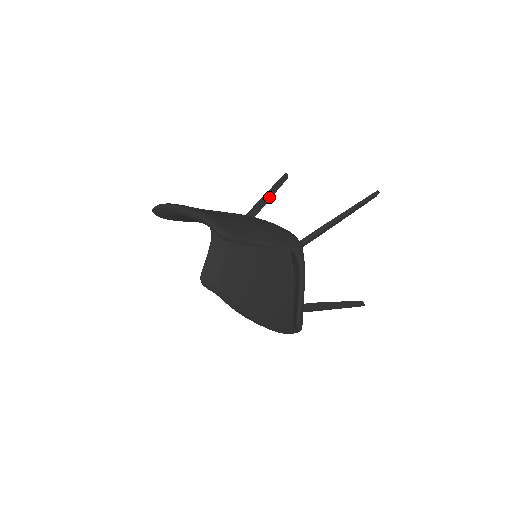
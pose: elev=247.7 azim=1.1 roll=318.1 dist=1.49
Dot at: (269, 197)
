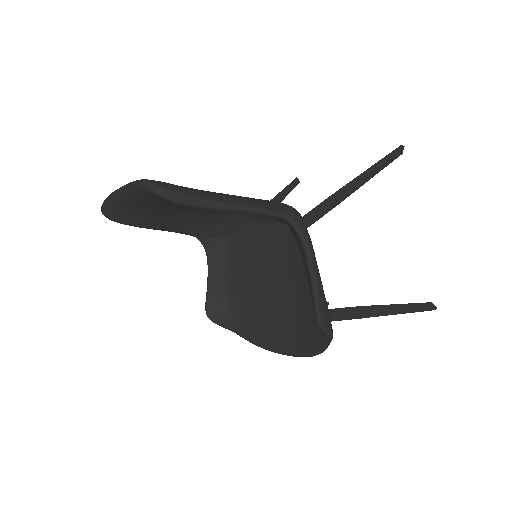
Dot at: occluded
